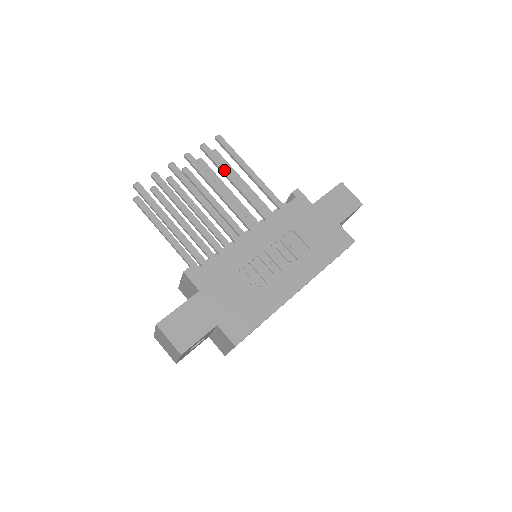
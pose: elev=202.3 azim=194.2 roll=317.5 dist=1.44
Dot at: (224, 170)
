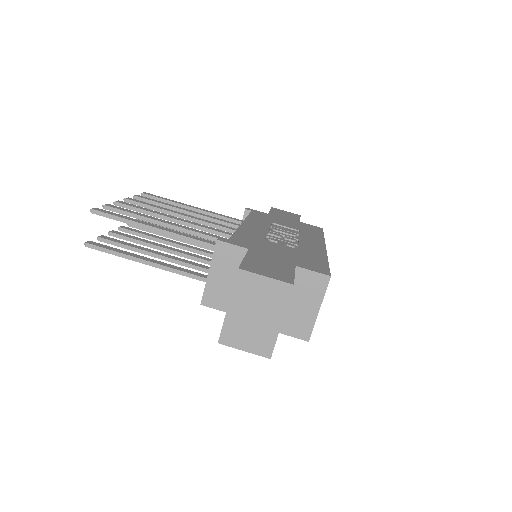
Dot at: (172, 206)
